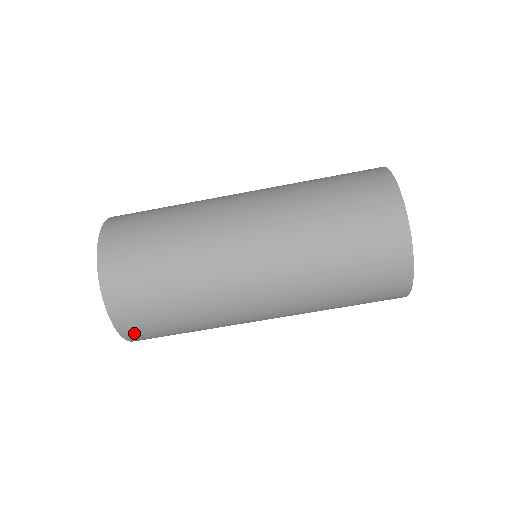
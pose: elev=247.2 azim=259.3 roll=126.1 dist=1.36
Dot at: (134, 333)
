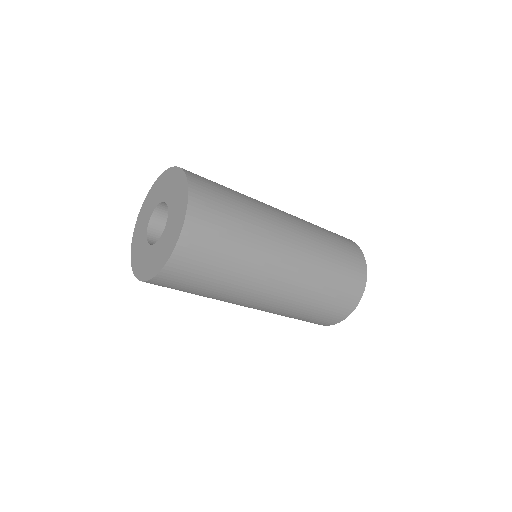
Dot at: (168, 278)
